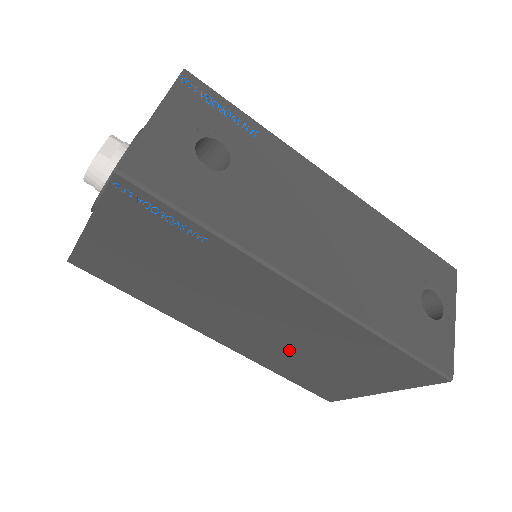
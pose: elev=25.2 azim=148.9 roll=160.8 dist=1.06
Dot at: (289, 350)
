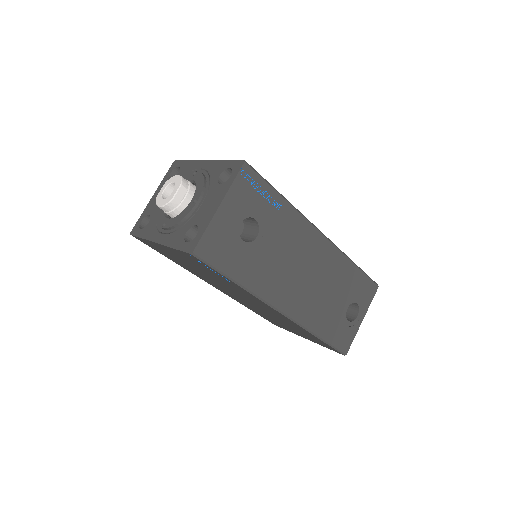
Dot at: (260, 311)
